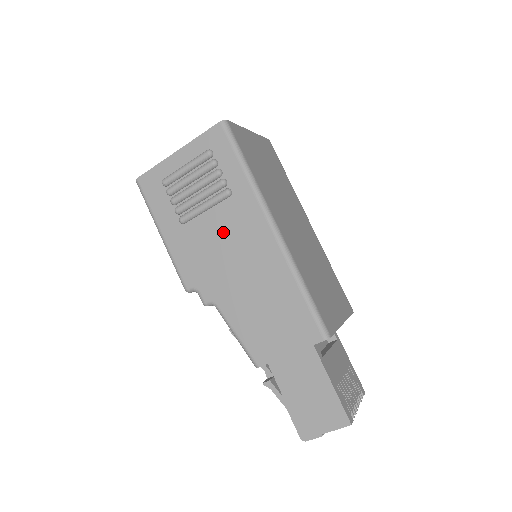
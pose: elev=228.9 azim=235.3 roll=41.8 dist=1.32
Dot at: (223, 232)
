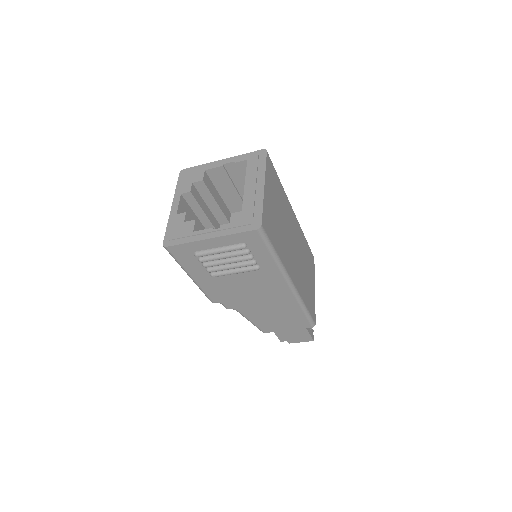
Dot at: (249, 283)
